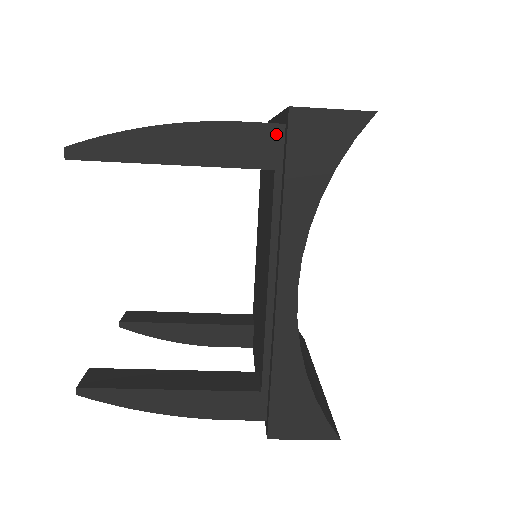
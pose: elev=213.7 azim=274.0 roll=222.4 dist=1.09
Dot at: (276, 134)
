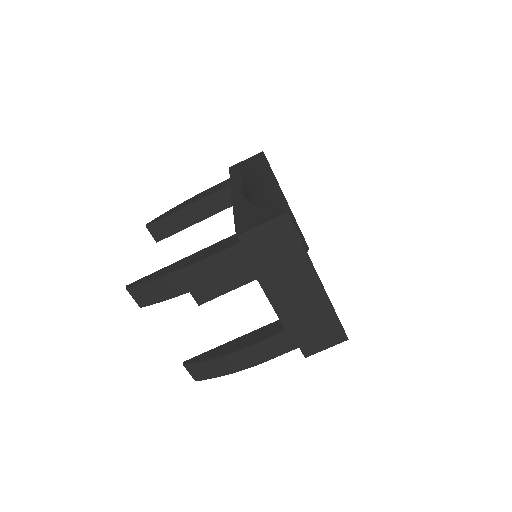
Dot at: (229, 180)
